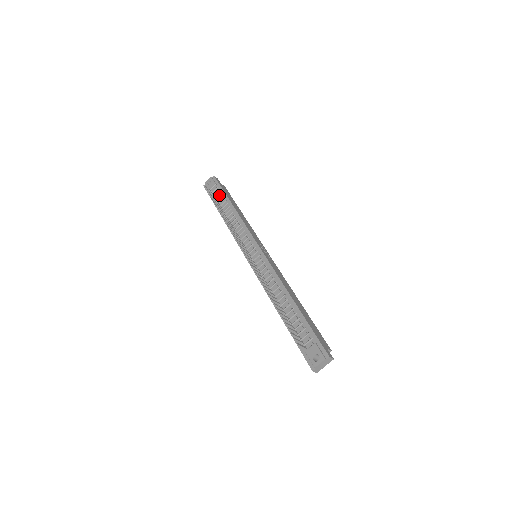
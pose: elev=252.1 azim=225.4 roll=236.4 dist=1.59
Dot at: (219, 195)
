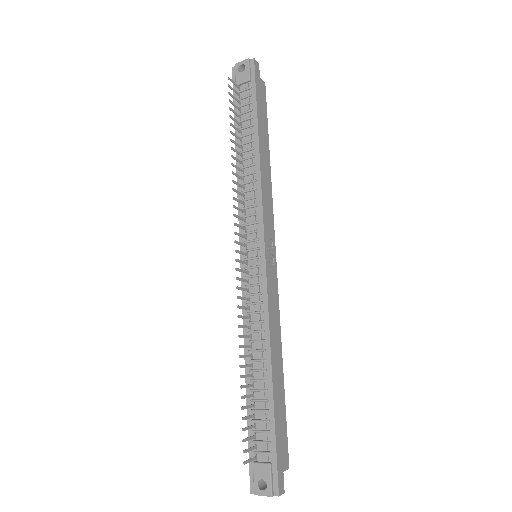
Dot at: (247, 105)
